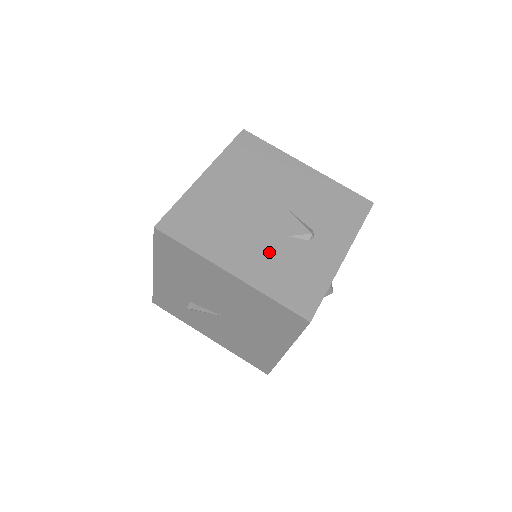
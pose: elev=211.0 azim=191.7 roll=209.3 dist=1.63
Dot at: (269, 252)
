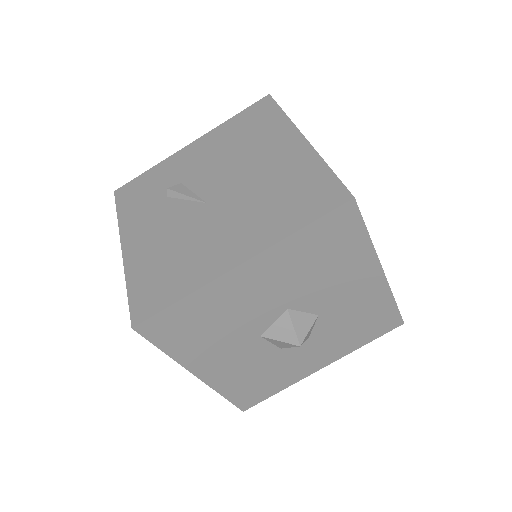
Dot at: occluded
